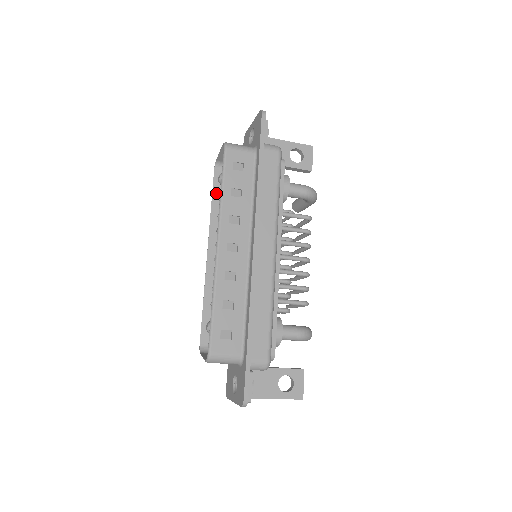
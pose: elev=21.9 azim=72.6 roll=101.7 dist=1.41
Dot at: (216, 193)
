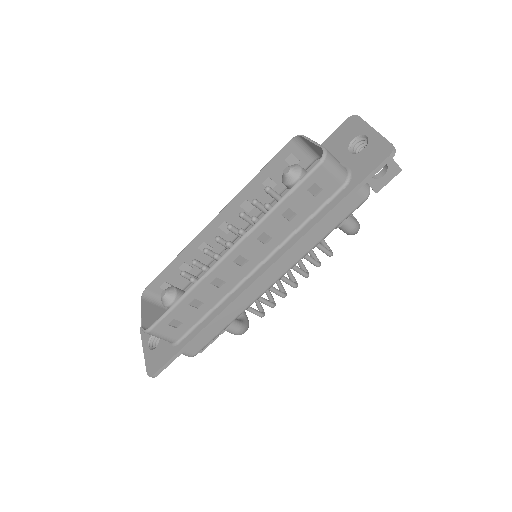
Dot at: (271, 166)
